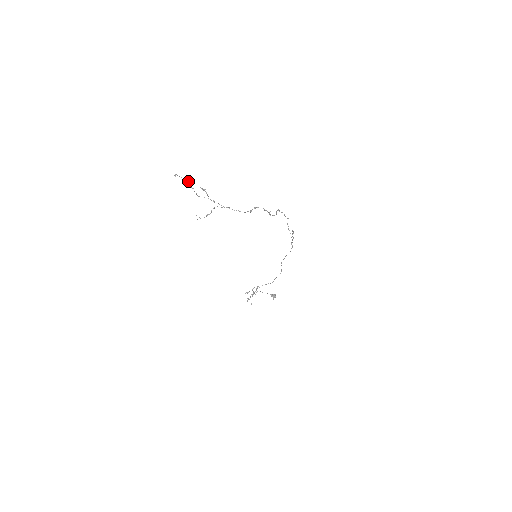
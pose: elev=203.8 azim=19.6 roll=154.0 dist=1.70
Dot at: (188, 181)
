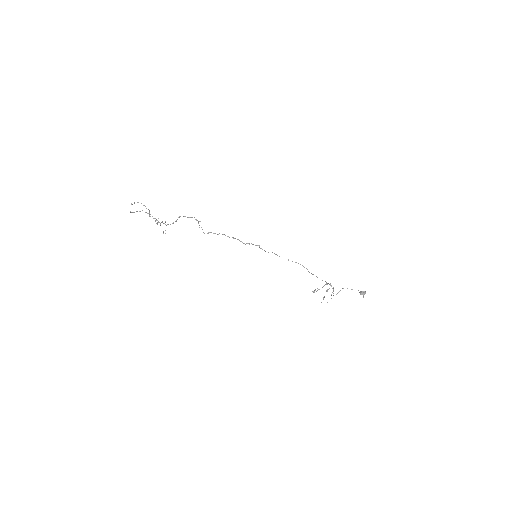
Dot at: (144, 205)
